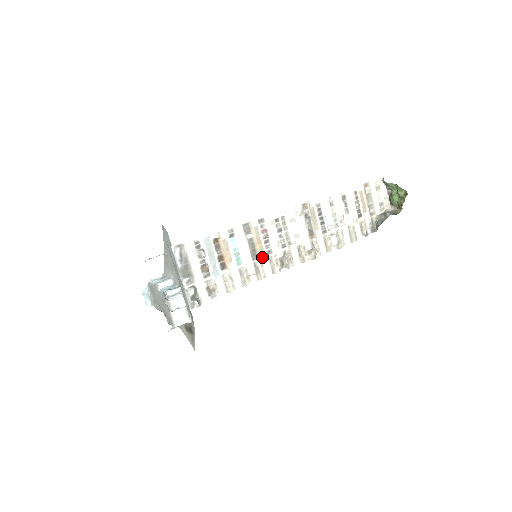
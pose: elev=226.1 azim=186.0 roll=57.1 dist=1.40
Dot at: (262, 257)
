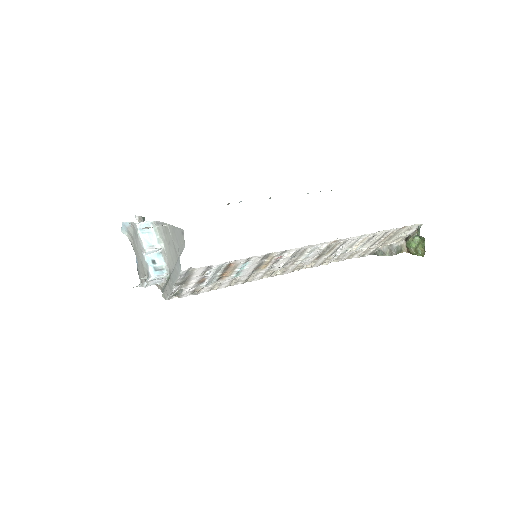
Dot at: (260, 271)
